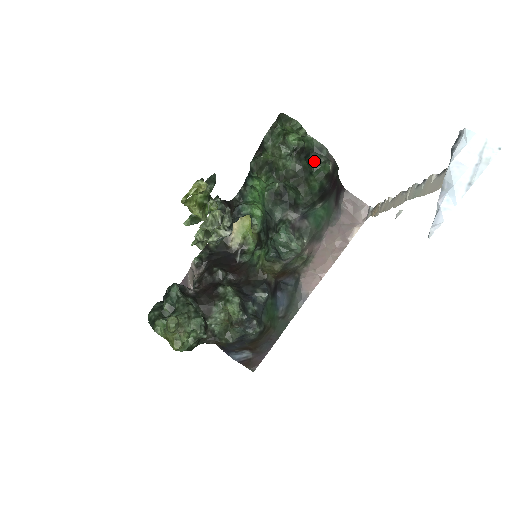
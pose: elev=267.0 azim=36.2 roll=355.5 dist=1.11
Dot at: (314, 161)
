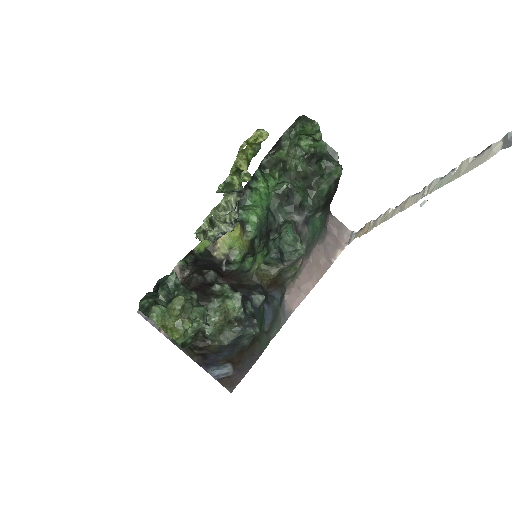
Dot at: (327, 164)
